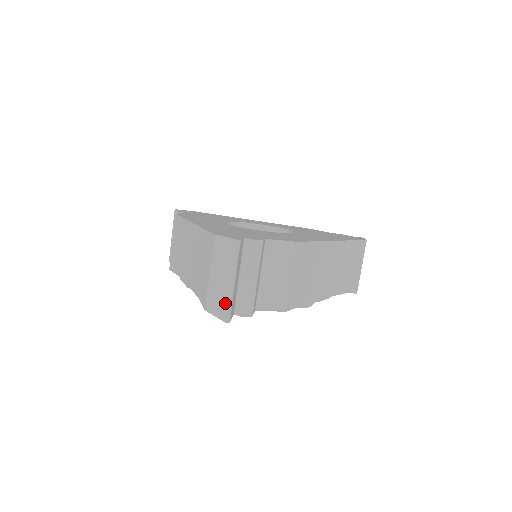
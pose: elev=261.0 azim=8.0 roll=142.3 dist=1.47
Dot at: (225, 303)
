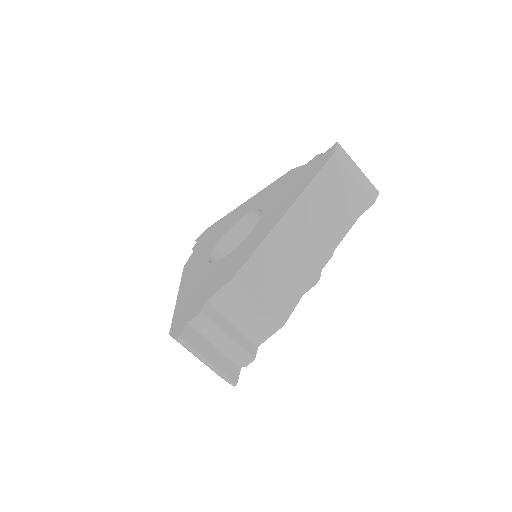
Dot at: occluded
